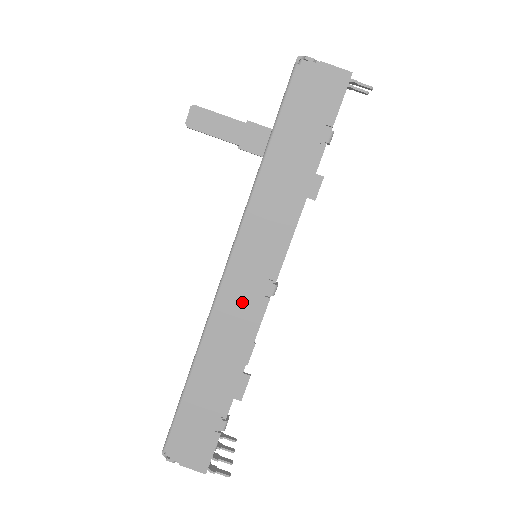
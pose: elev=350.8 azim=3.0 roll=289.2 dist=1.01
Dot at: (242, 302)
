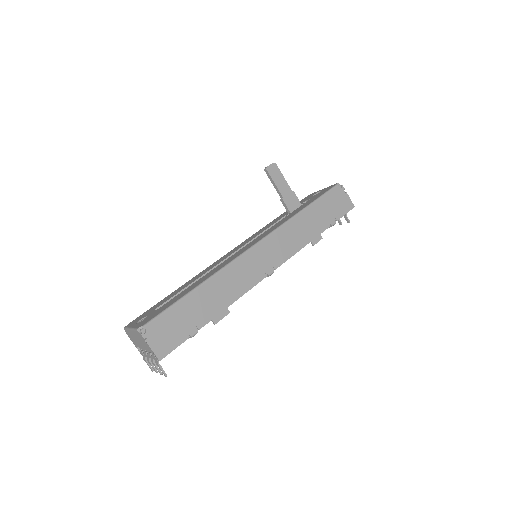
Dot at: (253, 267)
